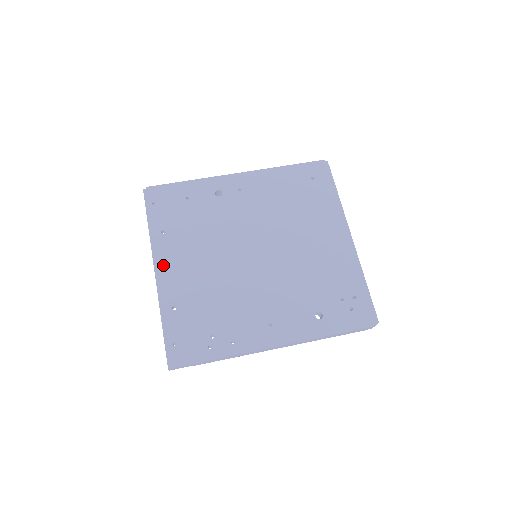
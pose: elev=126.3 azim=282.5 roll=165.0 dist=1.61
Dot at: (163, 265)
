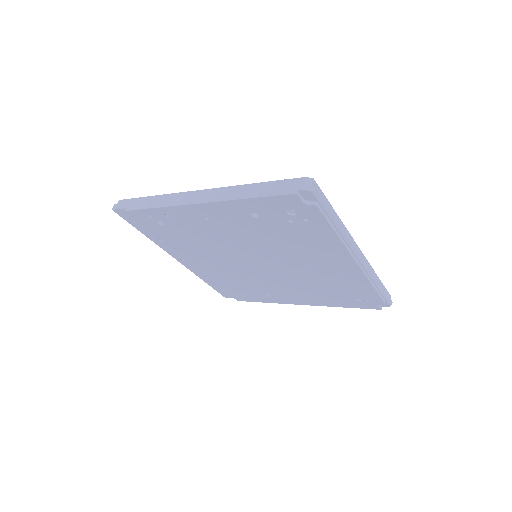
Dot at: occluded
